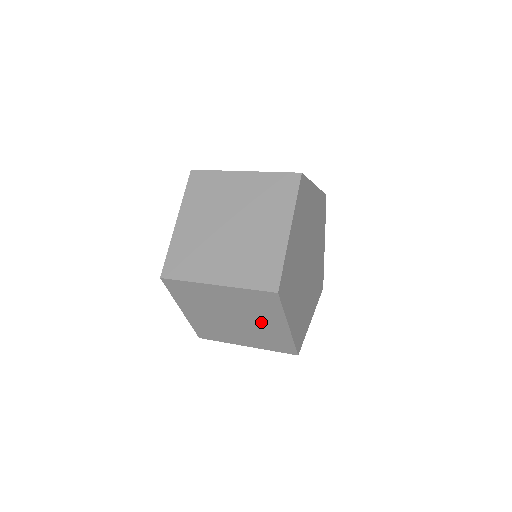
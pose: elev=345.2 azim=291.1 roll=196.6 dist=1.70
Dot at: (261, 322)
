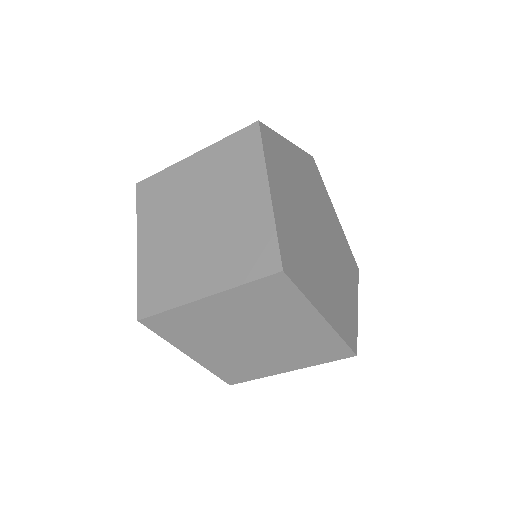
Dot at: (234, 203)
